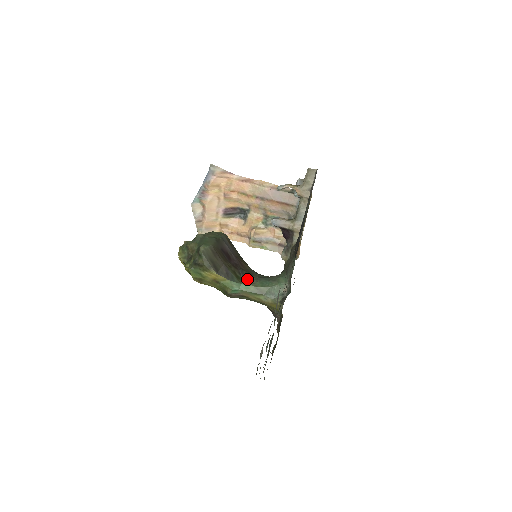
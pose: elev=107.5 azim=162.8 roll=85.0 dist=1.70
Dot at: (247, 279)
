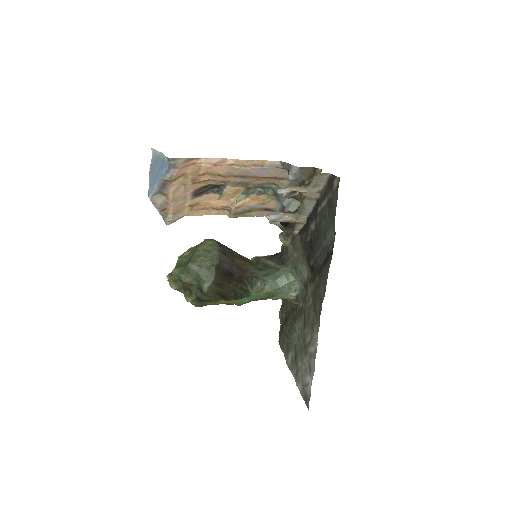
Dot at: (255, 287)
